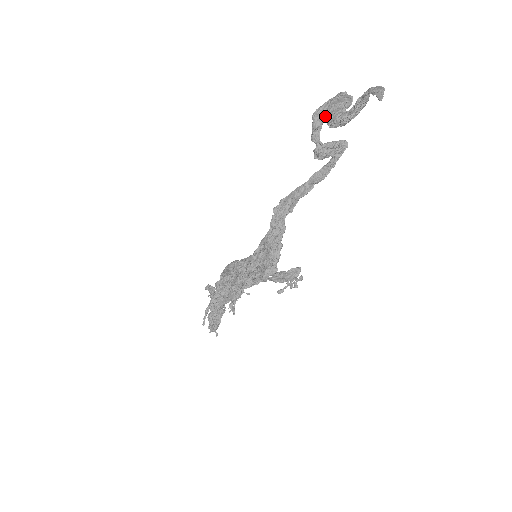
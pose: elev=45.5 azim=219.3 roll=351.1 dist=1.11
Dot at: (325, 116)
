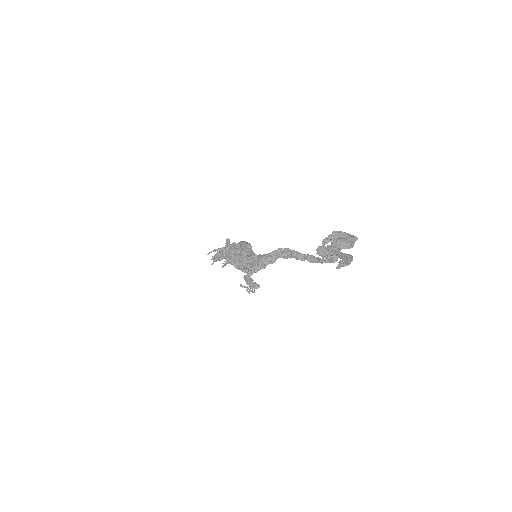
Dot at: occluded
